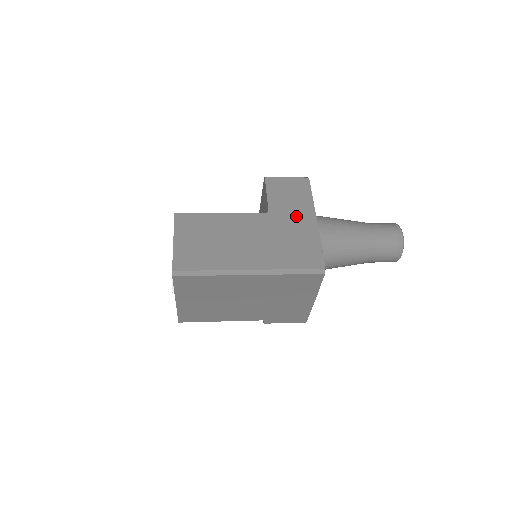
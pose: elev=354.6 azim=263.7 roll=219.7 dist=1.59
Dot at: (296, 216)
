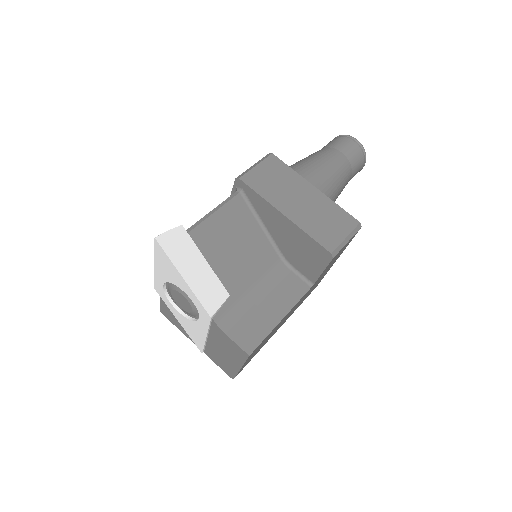
Dot at: occluded
